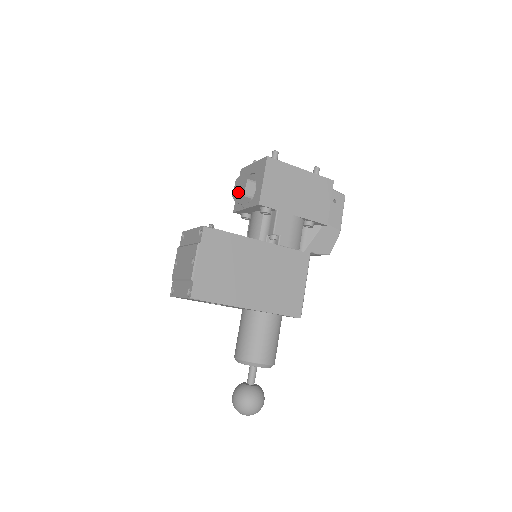
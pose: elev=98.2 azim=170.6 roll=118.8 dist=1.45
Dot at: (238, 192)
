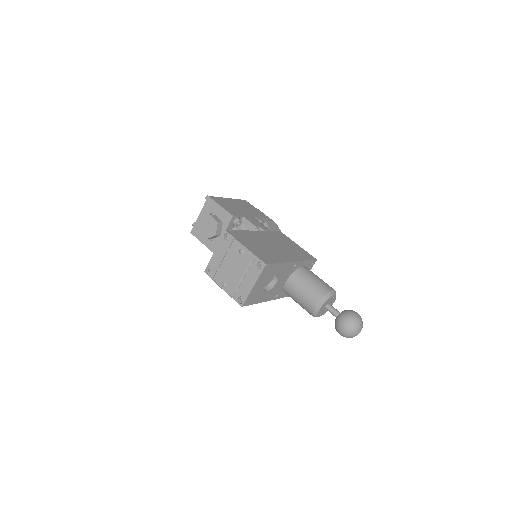
Dot at: (210, 229)
